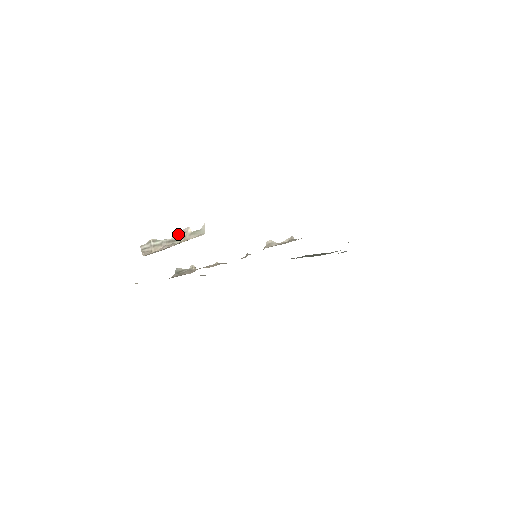
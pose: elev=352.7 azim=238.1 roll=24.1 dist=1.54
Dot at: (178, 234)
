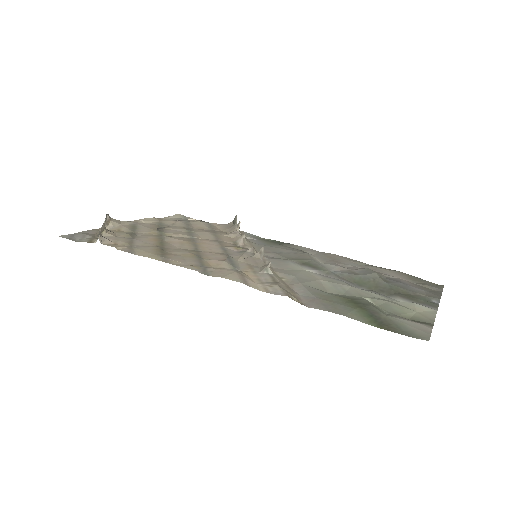
Dot at: (104, 224)
